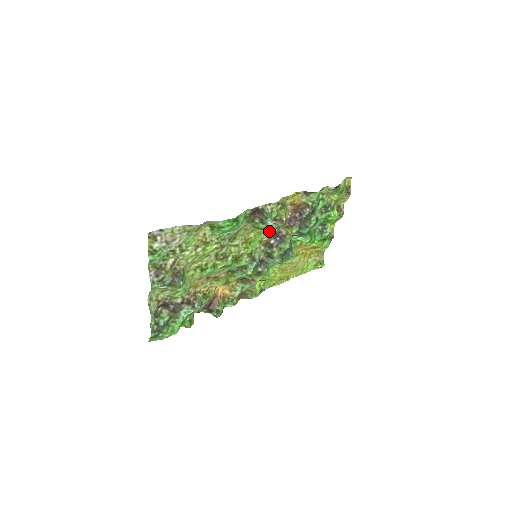
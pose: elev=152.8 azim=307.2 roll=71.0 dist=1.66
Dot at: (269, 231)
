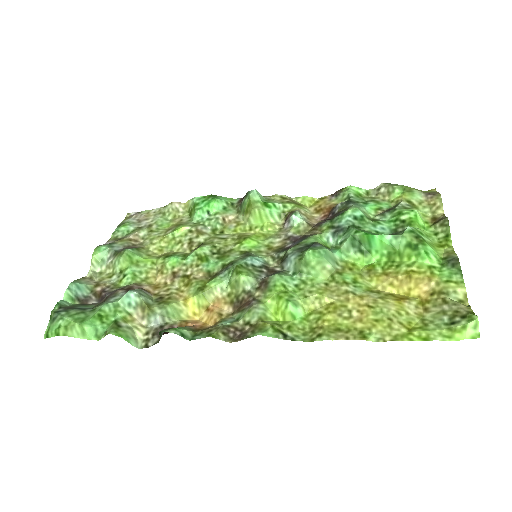
Dot at: (282, 235)
